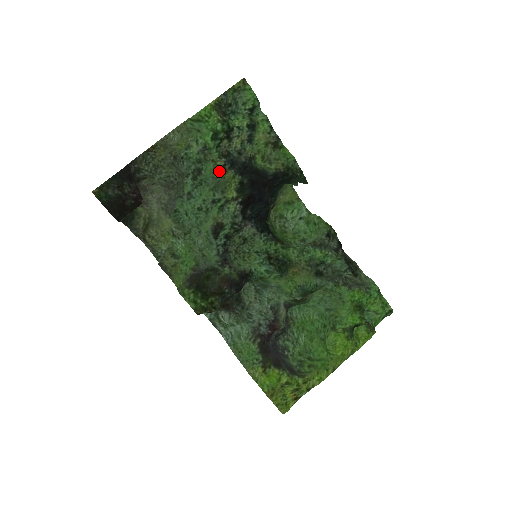
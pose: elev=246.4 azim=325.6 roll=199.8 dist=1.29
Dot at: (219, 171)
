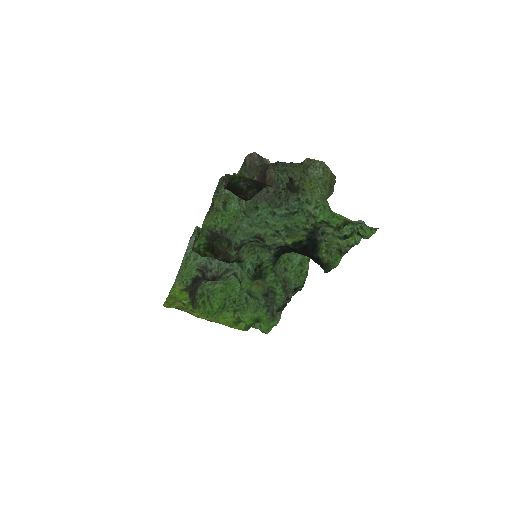
Dot at: (302, 227)
